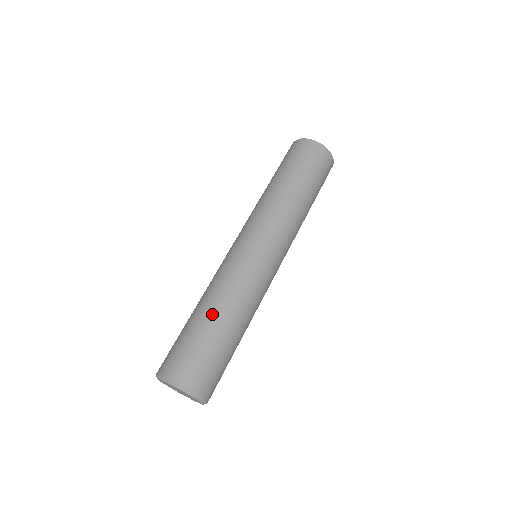
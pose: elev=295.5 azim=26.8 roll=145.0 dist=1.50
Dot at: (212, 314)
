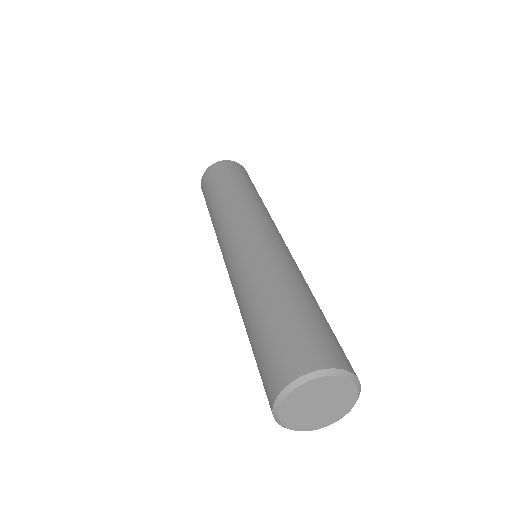
Dot at: (285, 291)
